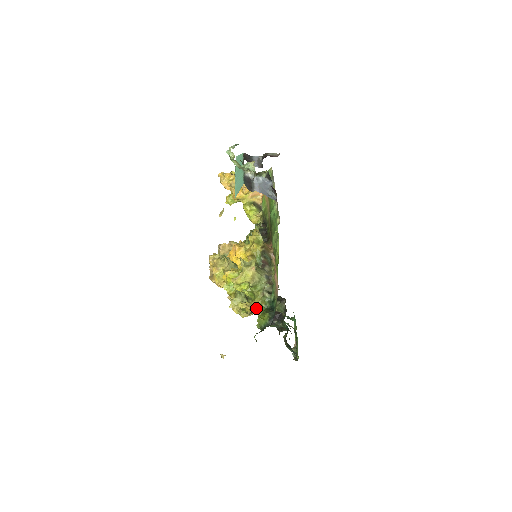
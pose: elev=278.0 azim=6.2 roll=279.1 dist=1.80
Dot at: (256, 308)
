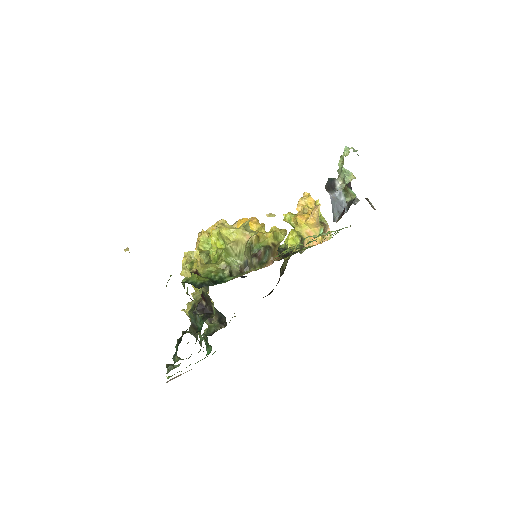
Dot at: (204, 270)
